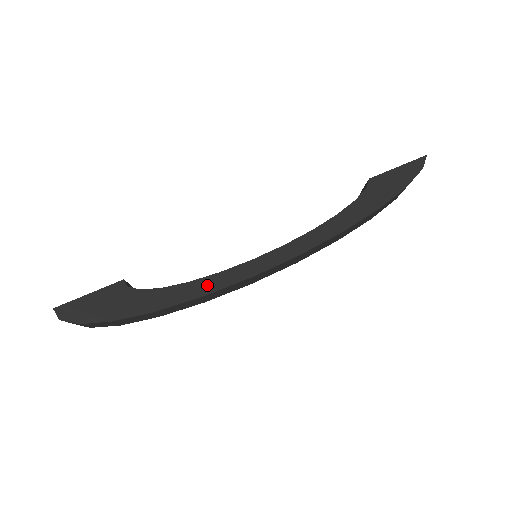
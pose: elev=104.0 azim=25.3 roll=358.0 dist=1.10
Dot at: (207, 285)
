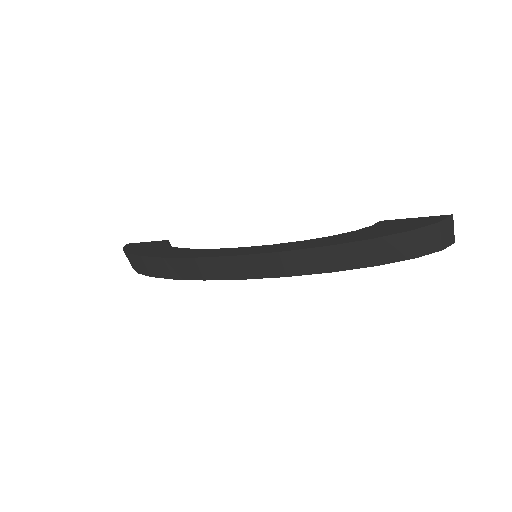
Dot at: (204, 253)
